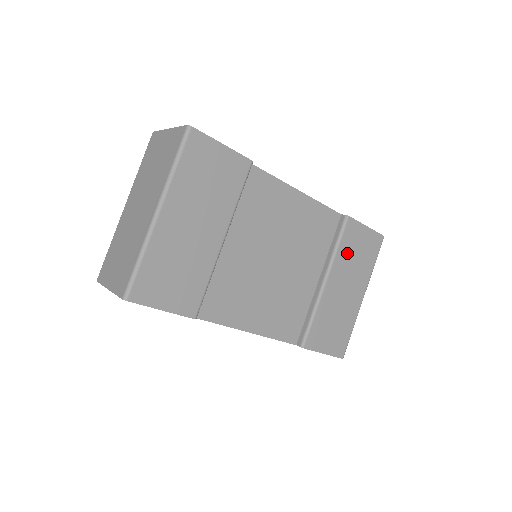
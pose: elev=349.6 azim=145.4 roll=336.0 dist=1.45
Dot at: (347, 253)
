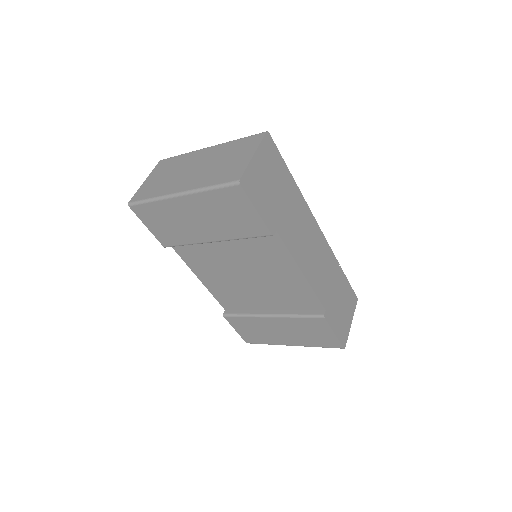
Dot at: (302, 325)
